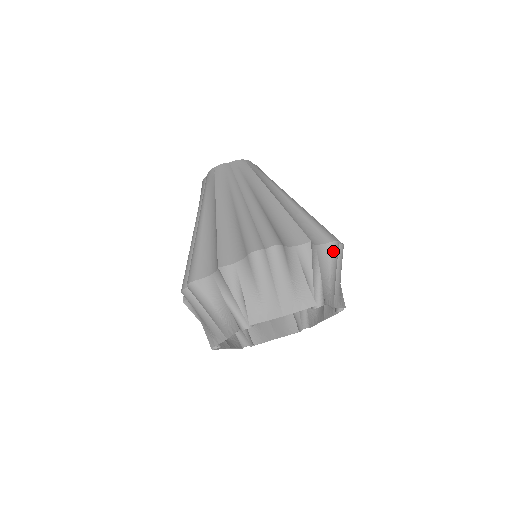
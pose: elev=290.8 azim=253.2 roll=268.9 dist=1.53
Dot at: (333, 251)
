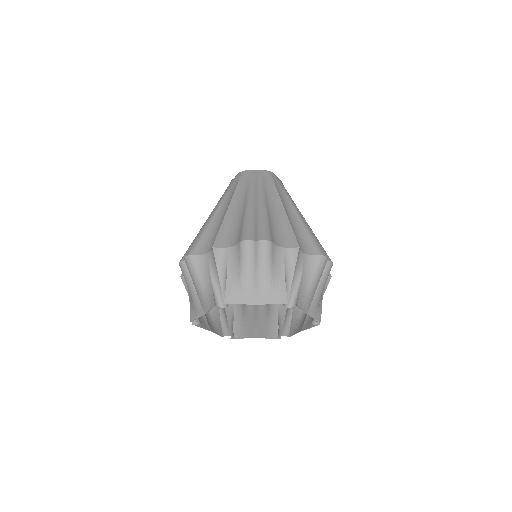
Dot at: (319, 264)
